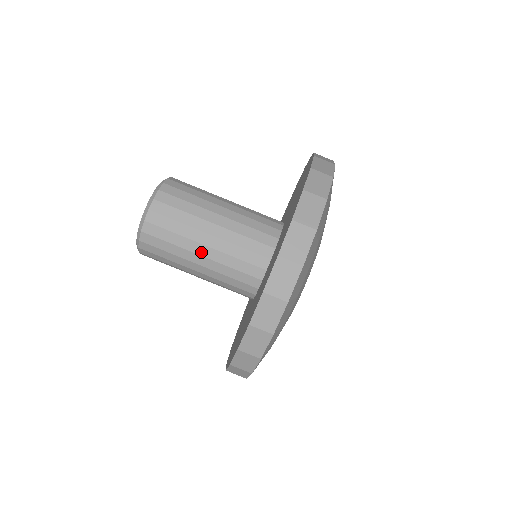
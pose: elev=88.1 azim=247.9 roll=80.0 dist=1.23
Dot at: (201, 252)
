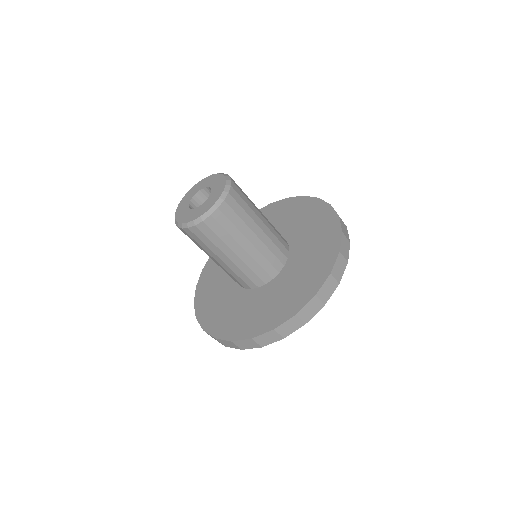
Dot at: occluded
